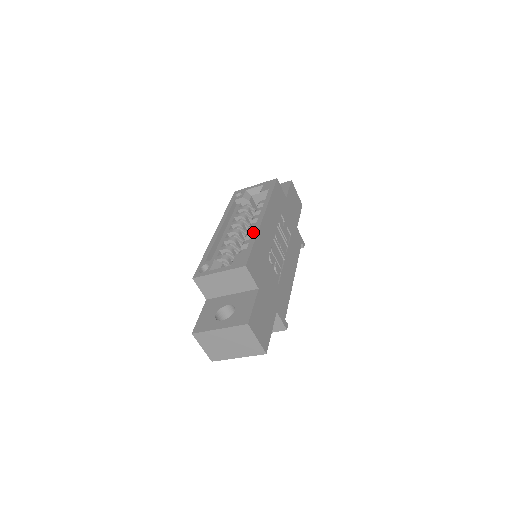
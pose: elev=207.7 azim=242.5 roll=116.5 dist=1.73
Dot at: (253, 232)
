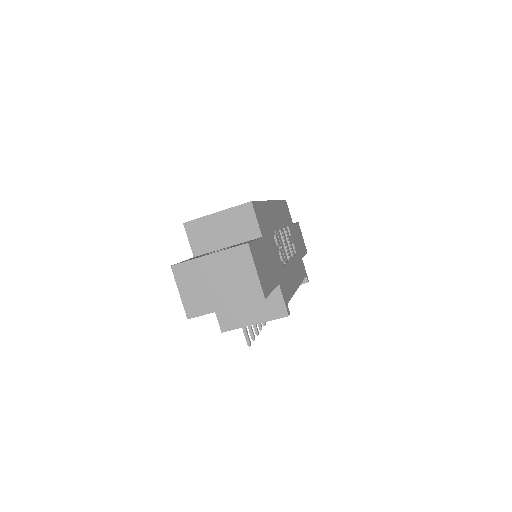
Dot at: occluded
